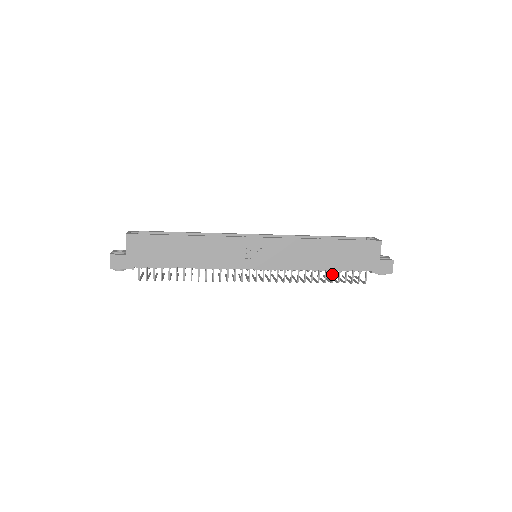
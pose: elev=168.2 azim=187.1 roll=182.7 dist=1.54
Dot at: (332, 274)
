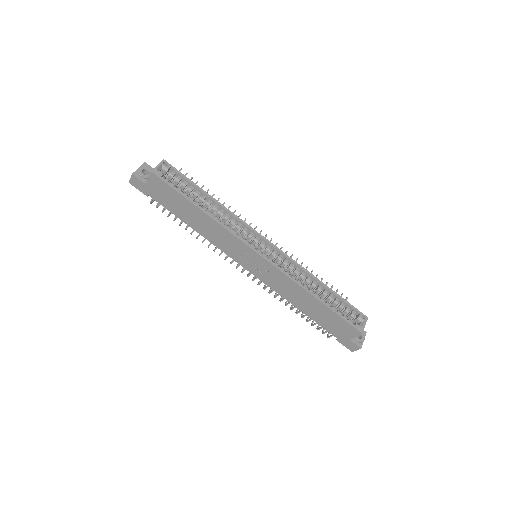
Dot at: (305, 315)
